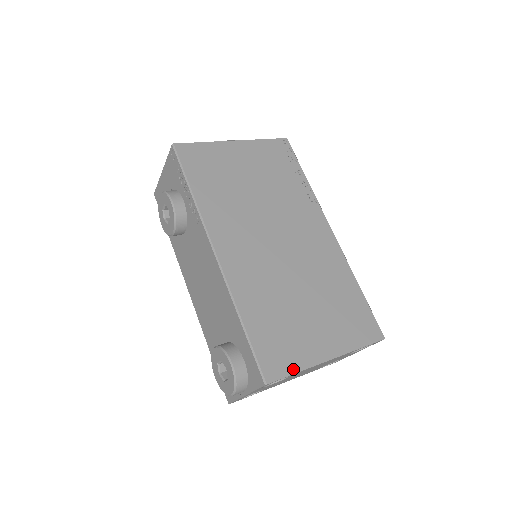
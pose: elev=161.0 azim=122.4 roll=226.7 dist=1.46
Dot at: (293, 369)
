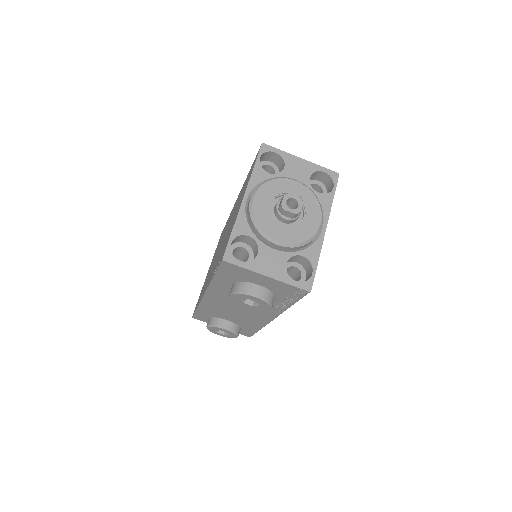
Dot at: occluded
